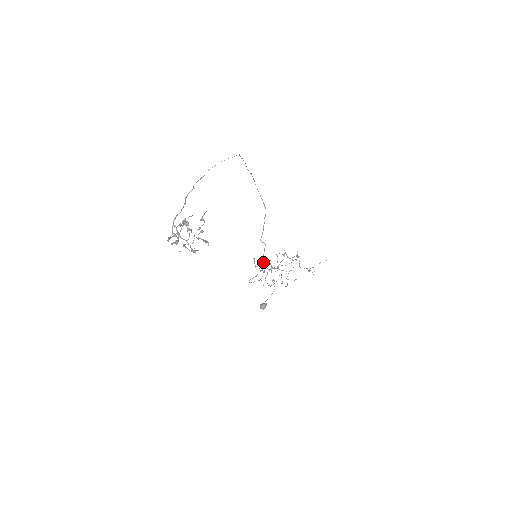
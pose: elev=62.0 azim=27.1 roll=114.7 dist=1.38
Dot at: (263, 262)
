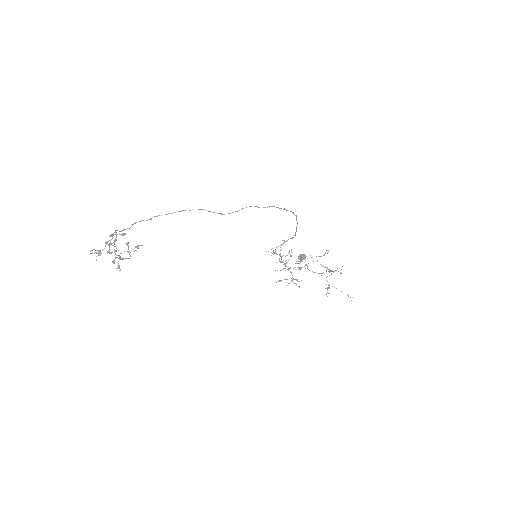
Dot at: (289, 251)
